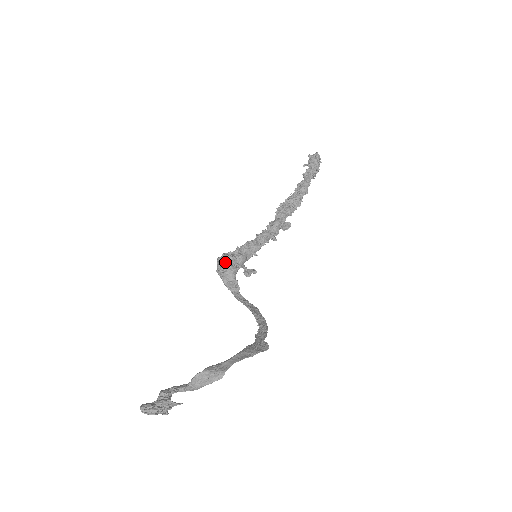
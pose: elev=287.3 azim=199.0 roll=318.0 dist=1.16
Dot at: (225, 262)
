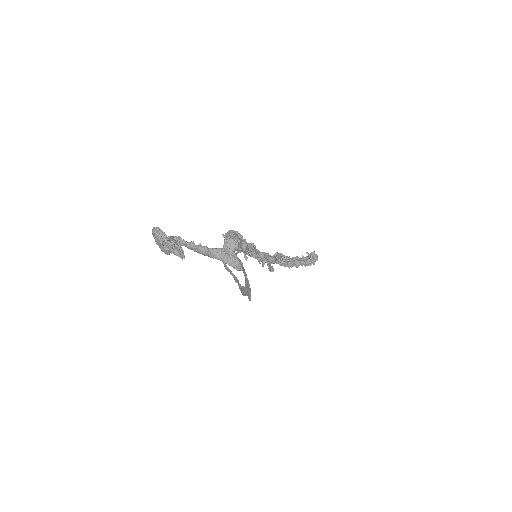
Dot at: (236, 236)
